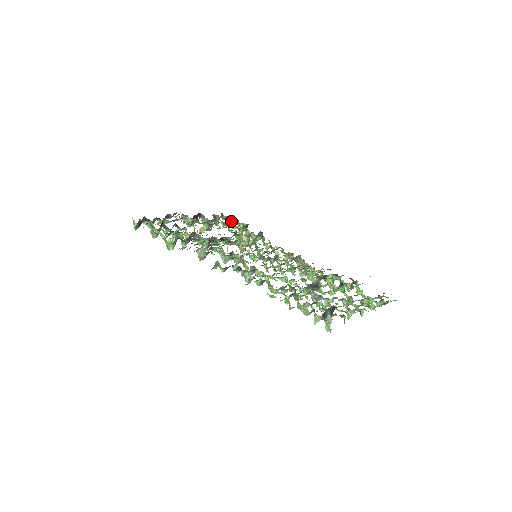
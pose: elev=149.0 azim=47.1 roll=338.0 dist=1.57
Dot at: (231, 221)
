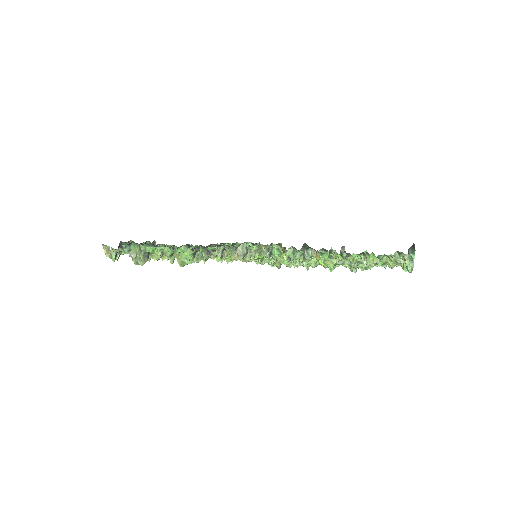
Dot at: occluded
